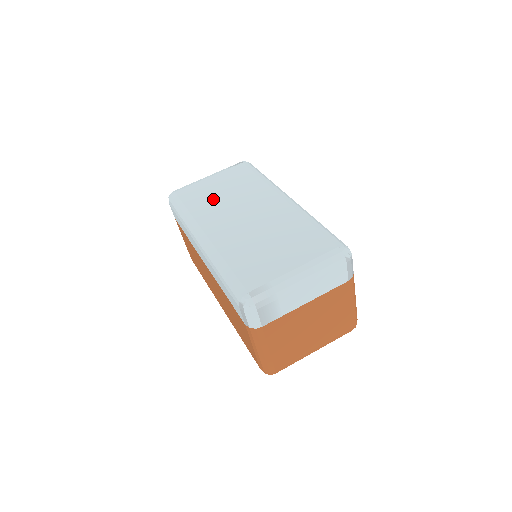
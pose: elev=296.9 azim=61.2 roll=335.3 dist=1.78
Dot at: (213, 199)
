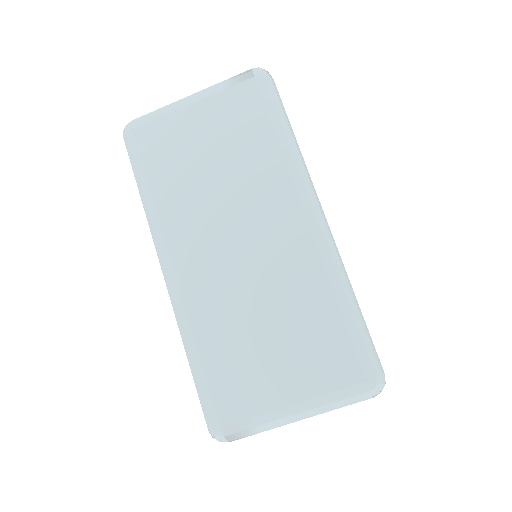
Dot at: (192, 176)
